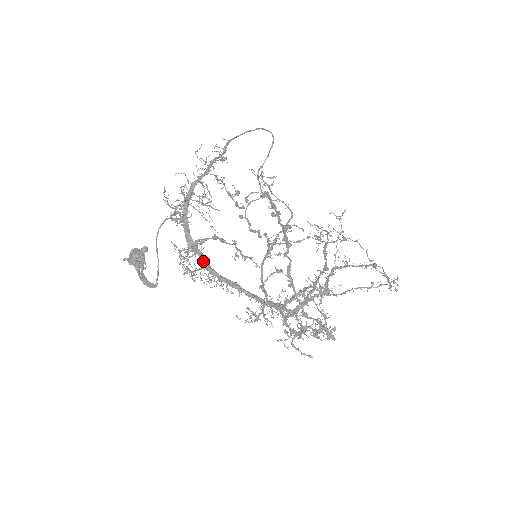
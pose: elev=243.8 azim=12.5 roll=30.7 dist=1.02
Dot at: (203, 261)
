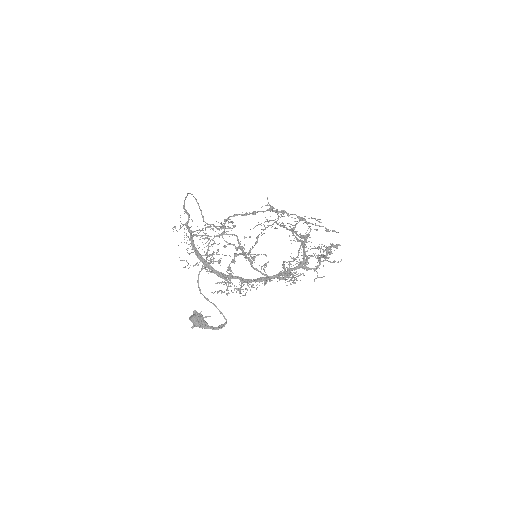
Dot at: (239, 279)
